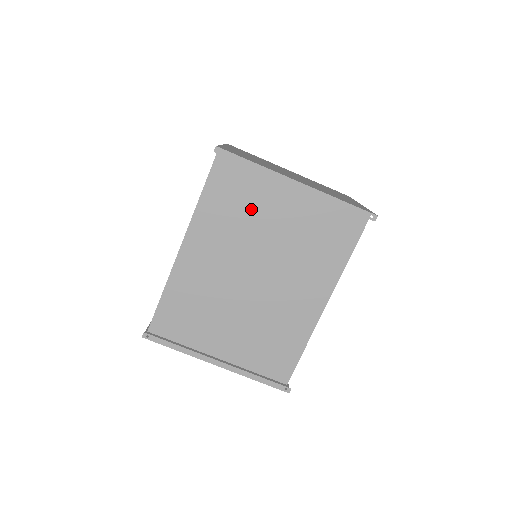
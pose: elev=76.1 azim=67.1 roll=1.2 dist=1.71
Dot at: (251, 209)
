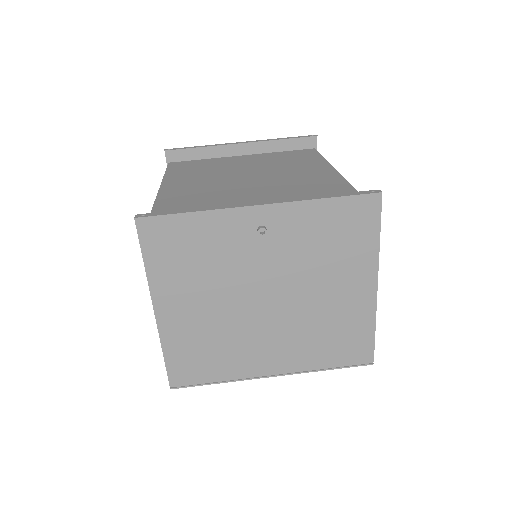
Dot at: (215, 168)
